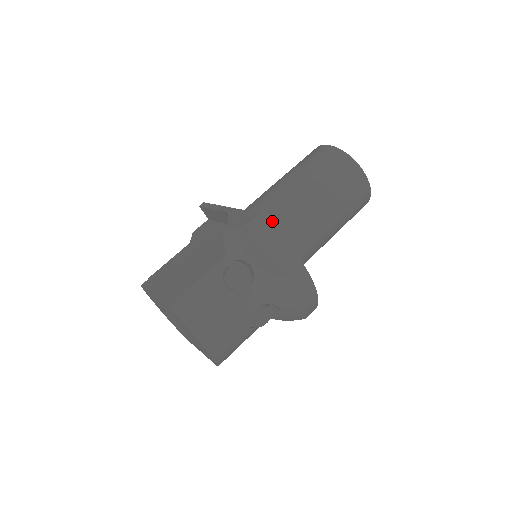
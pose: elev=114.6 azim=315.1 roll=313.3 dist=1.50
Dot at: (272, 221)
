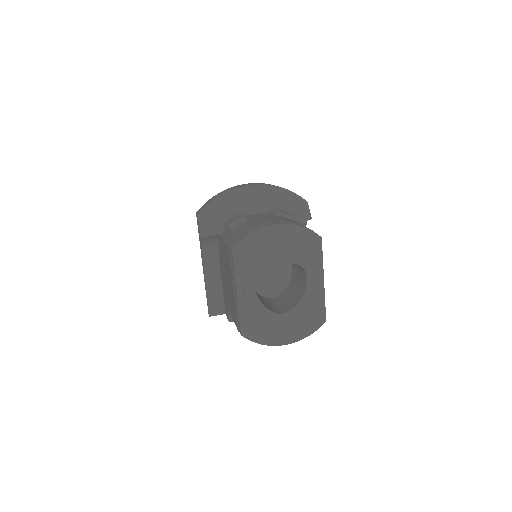
Dot at: occluded
